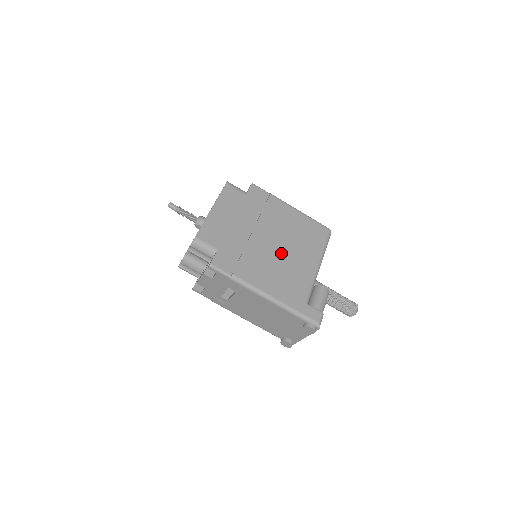
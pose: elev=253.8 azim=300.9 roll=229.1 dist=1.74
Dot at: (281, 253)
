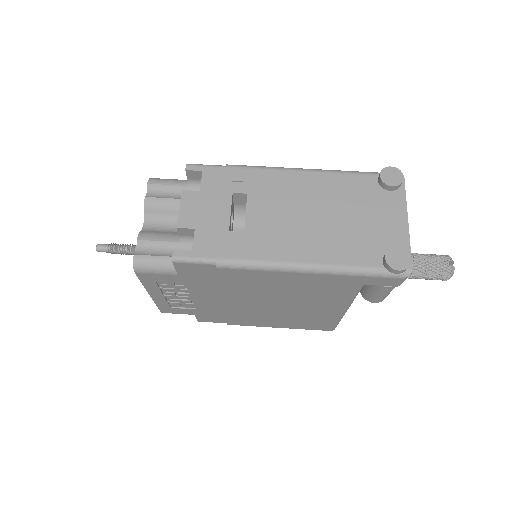
Dot at: occluded
